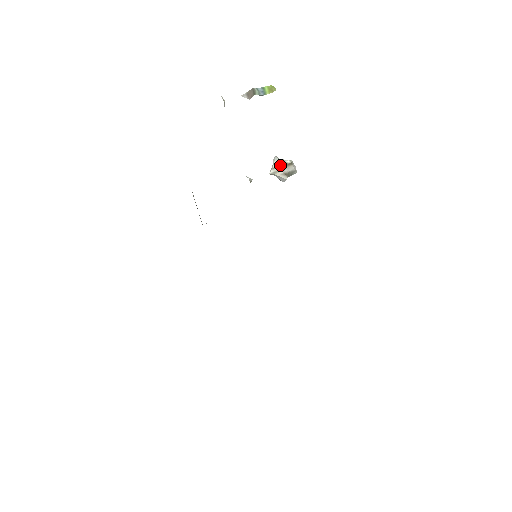
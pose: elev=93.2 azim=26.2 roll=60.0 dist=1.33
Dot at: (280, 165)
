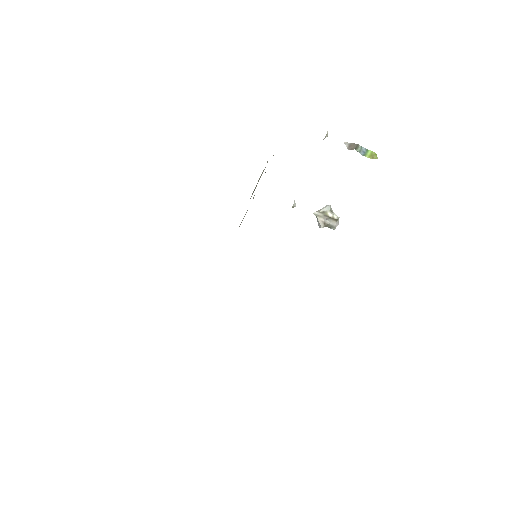
Dot at: (327, 214)
